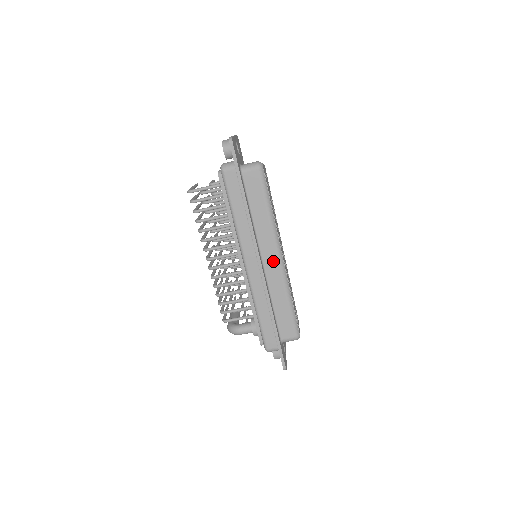
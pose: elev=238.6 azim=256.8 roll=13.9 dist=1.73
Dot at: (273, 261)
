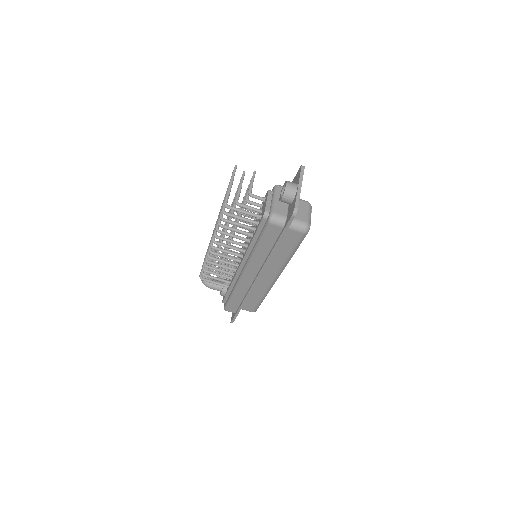
Dot at: (268, 278)
